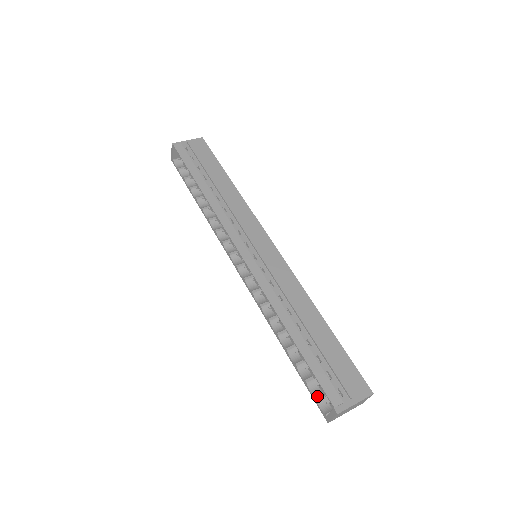
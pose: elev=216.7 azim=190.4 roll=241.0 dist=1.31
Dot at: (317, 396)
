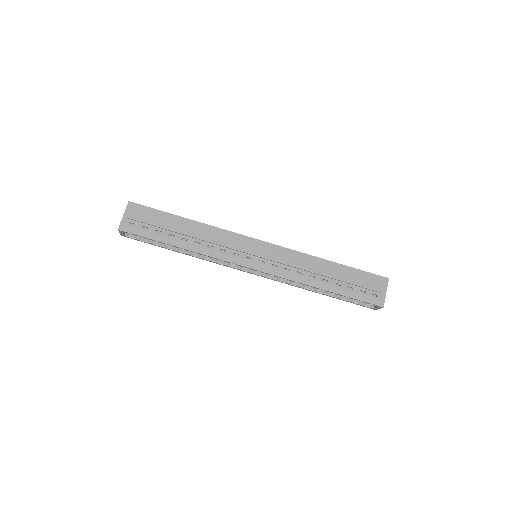
Dot at: (361, 303)
